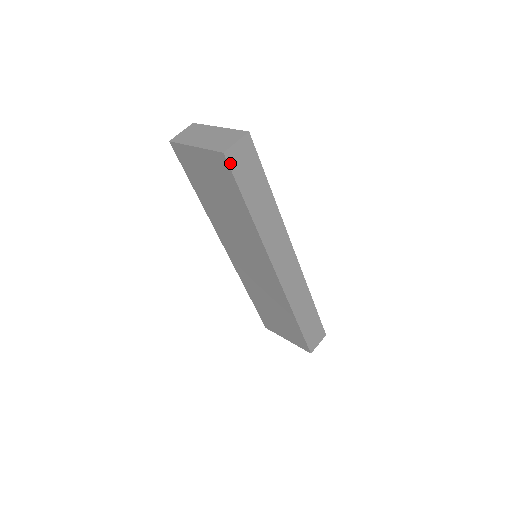
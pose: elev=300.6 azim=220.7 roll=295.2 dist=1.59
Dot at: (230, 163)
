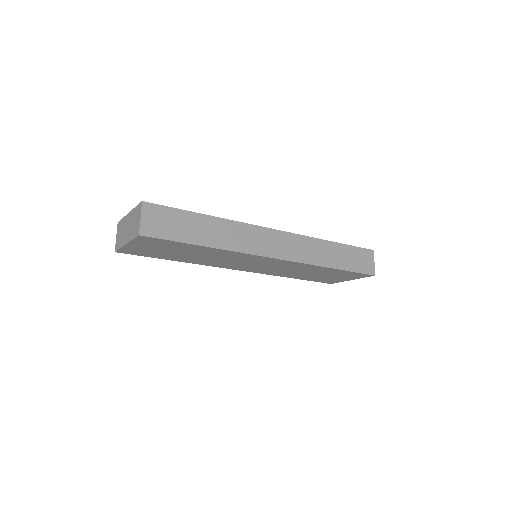
Dot at: (152, 235)
